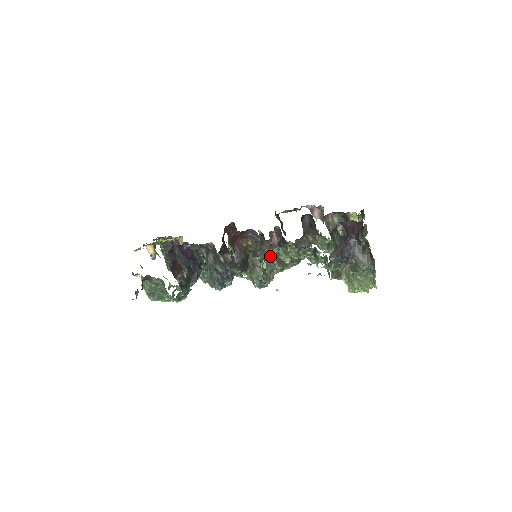
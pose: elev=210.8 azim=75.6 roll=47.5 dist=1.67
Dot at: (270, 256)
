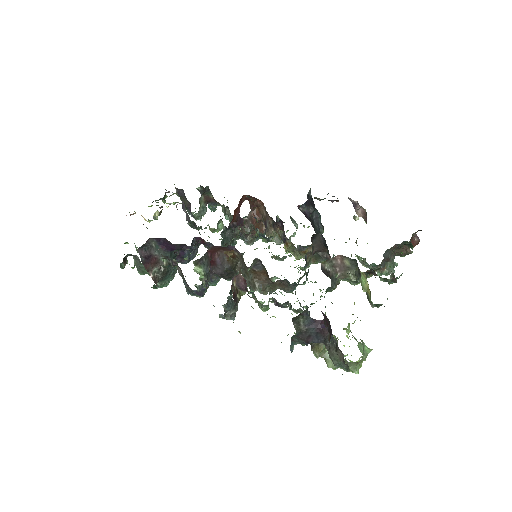
Dot at: occluded
